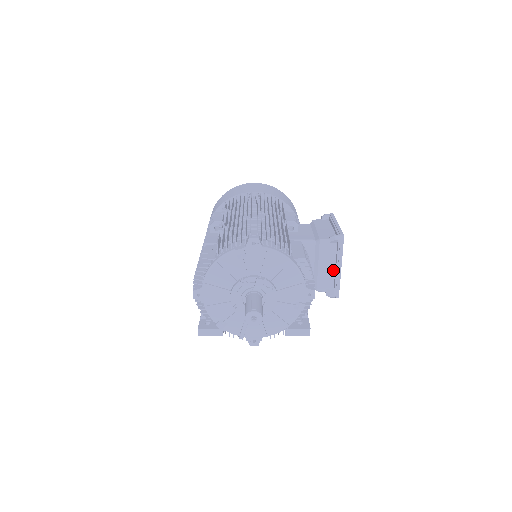
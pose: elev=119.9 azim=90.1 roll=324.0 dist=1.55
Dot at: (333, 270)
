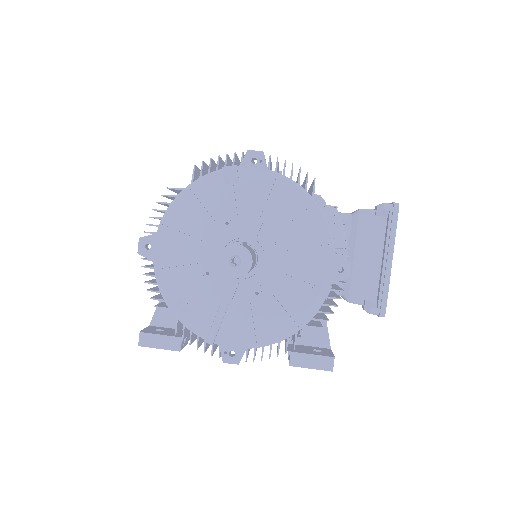
Dot at: (378, 265)
